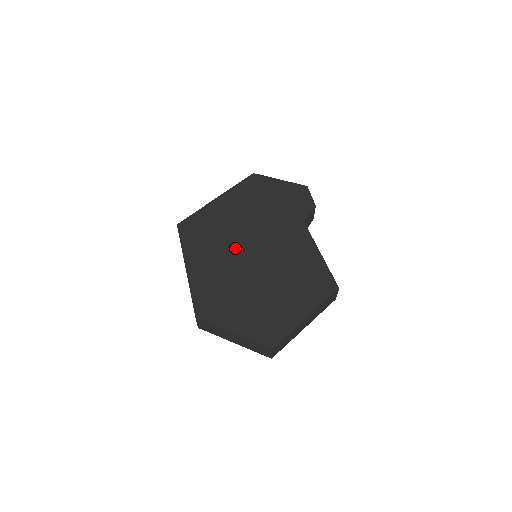
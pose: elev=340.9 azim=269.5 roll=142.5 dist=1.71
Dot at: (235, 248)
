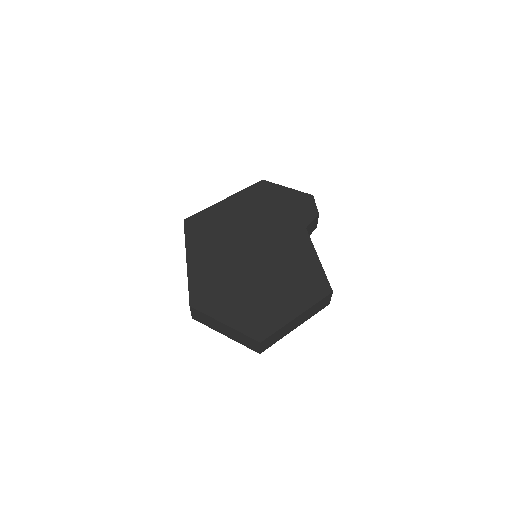
Dot at: (236, 246)
